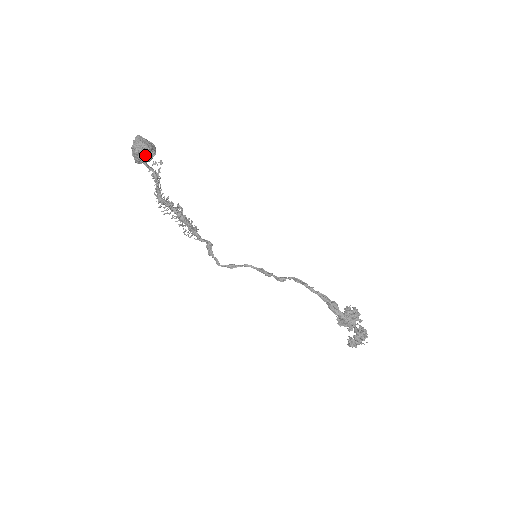
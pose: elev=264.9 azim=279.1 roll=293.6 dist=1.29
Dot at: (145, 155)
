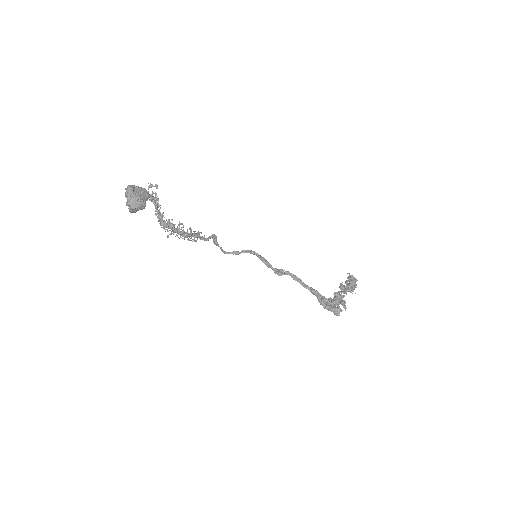
Dot at: (140, 209)
